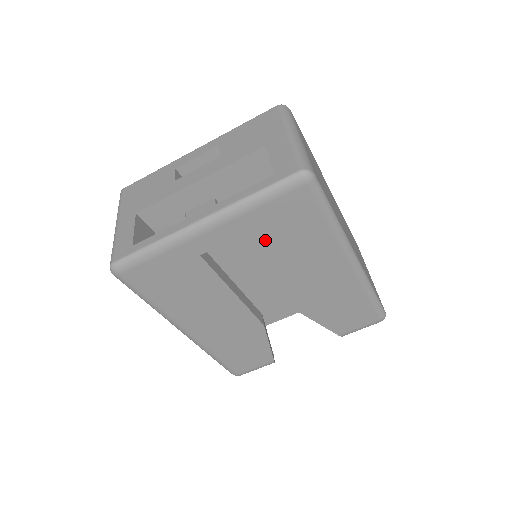
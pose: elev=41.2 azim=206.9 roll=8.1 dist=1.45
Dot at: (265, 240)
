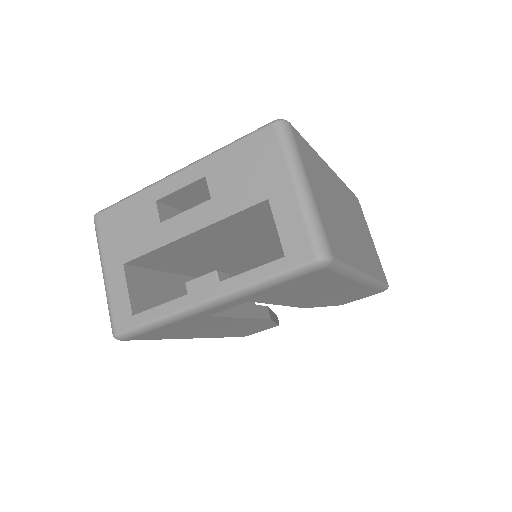
Dot at: (275, 296)
